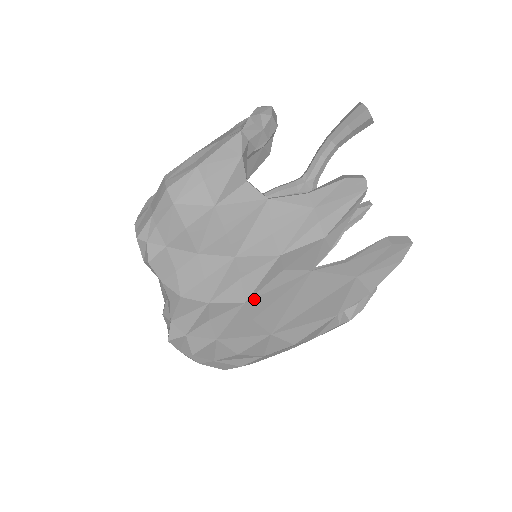
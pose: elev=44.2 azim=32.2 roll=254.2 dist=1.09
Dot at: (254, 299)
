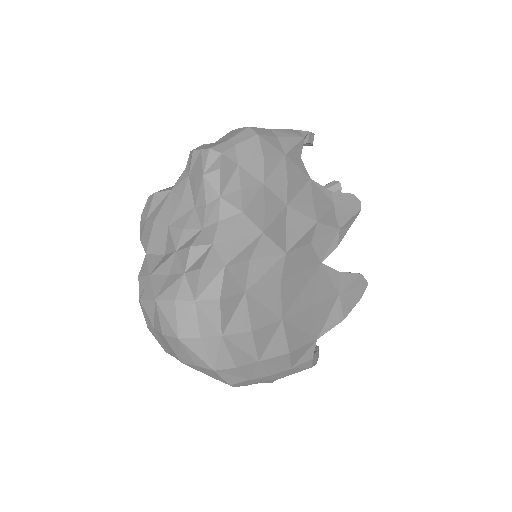
Dot at: (291, 256)
